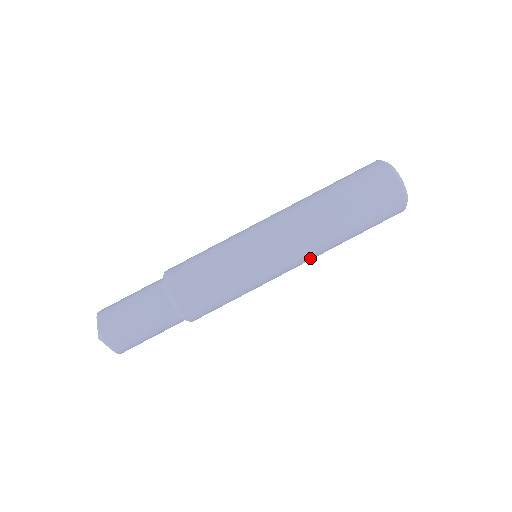
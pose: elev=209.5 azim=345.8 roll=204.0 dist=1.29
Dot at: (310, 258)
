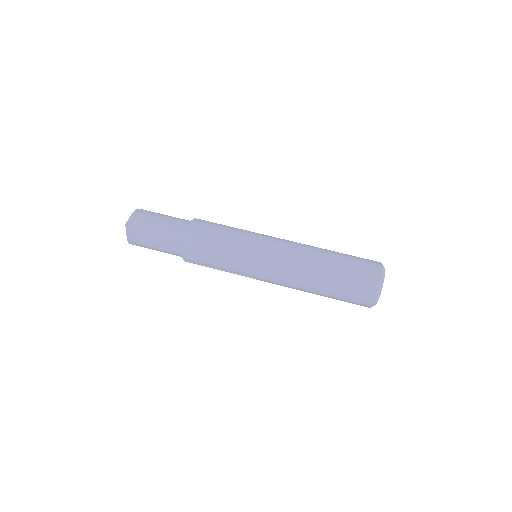
Dot at: occluded
